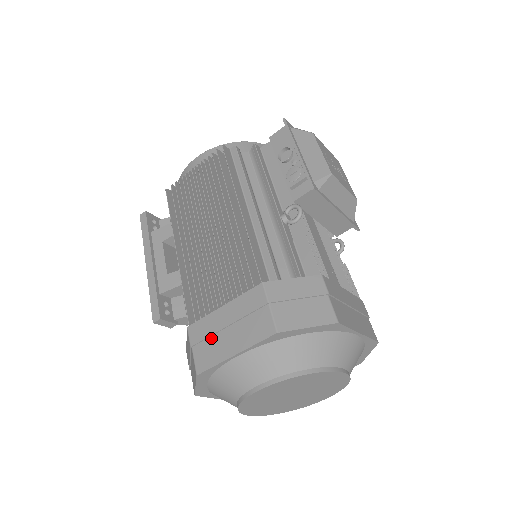
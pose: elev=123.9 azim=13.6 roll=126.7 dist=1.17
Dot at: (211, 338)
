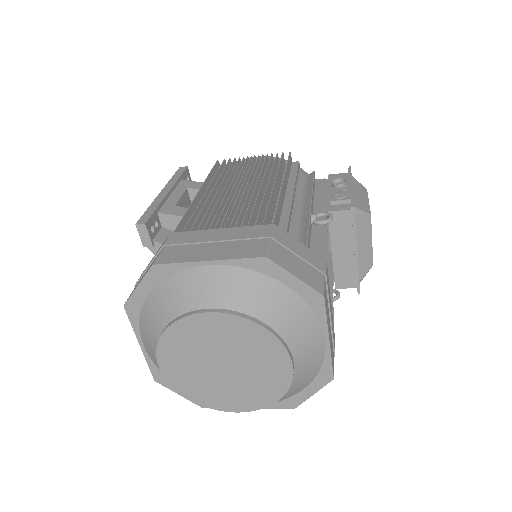
Dot at: (191, 245)
